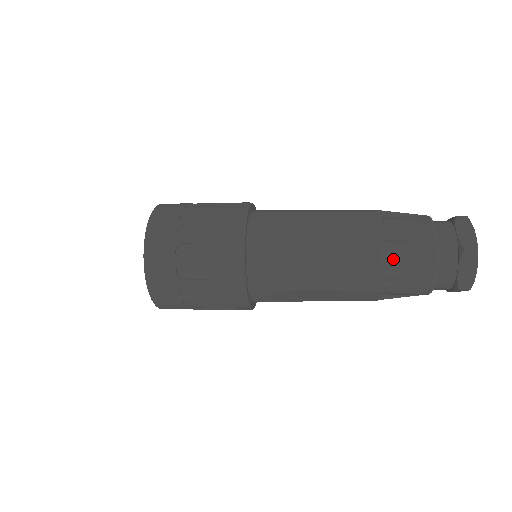
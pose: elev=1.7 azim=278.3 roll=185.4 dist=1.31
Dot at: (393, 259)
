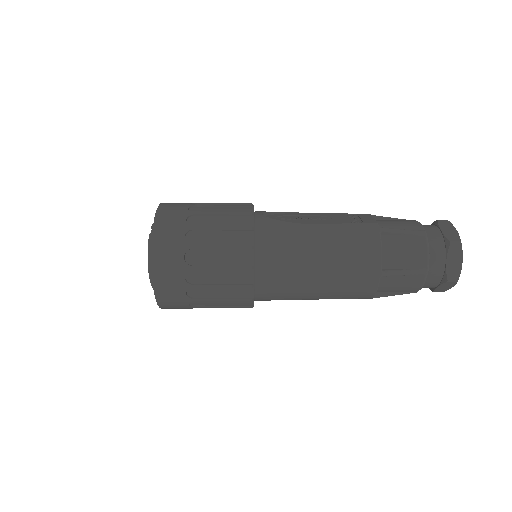
Dot at: (385, 286)
